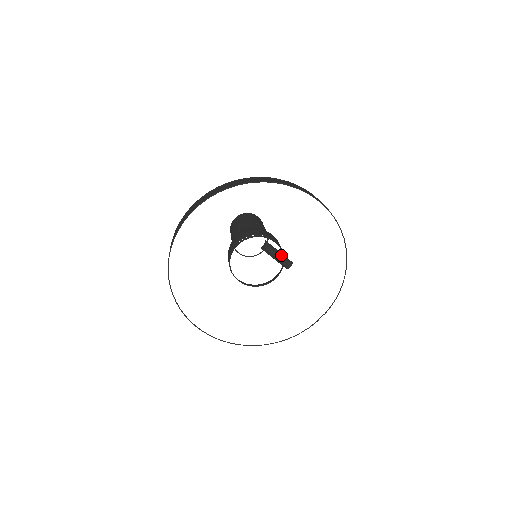
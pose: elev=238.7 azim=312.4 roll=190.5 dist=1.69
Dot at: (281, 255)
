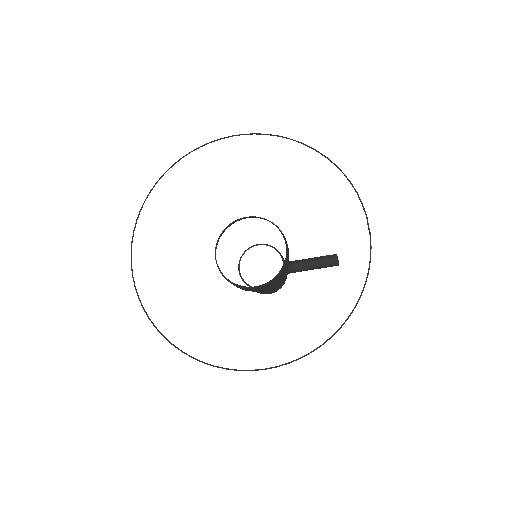
Dot at: (316, 258)
